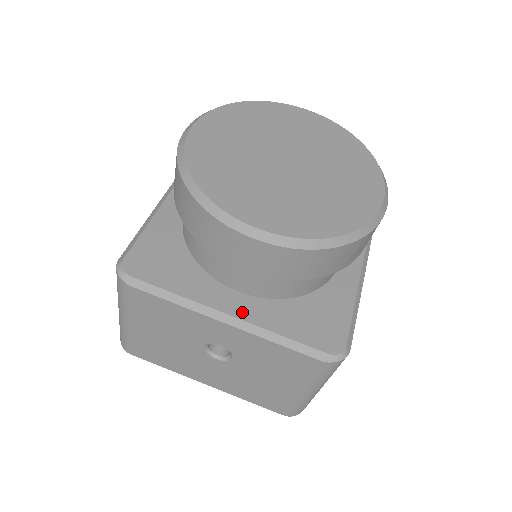
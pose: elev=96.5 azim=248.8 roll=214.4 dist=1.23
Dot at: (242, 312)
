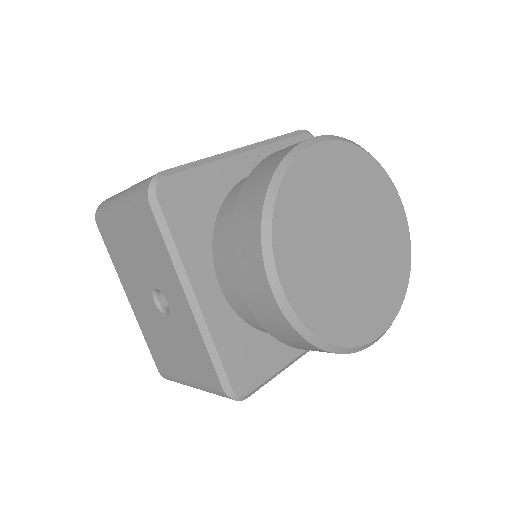
Dot at: (207, 304)
